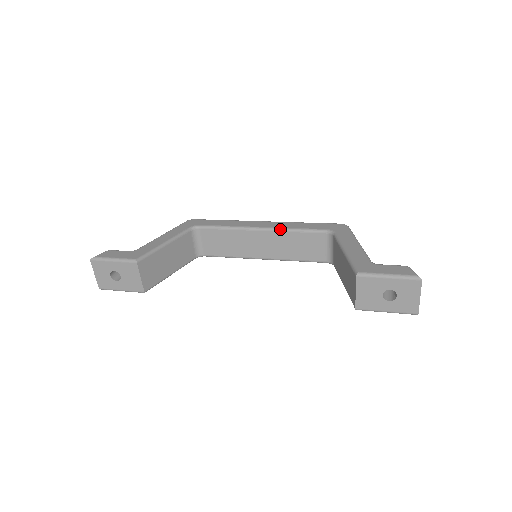
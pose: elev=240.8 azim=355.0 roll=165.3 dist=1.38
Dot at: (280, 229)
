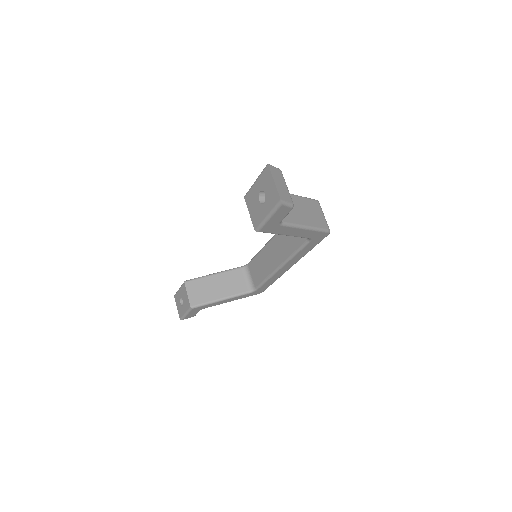
Dot at: occluded
